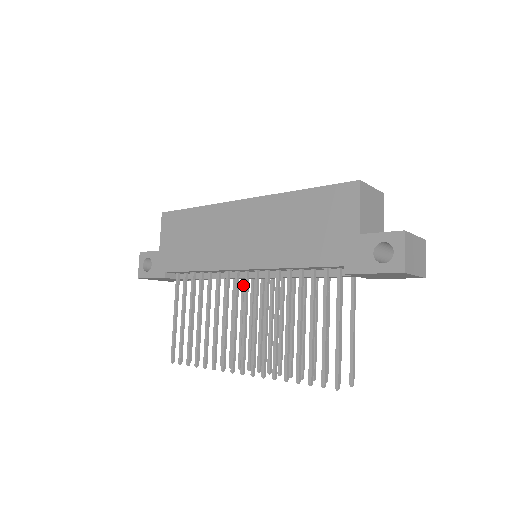
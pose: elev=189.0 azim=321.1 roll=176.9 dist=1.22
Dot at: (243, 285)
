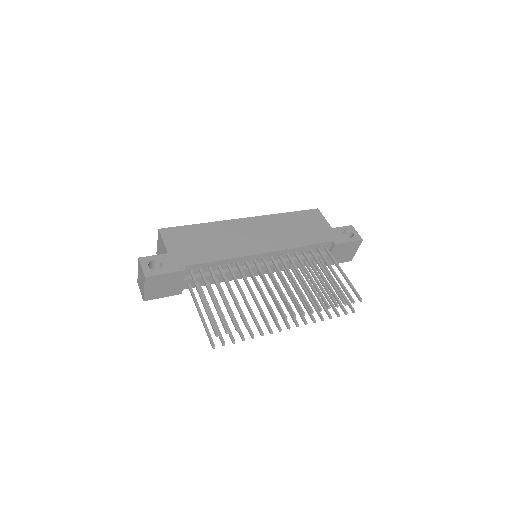
Dot at: occluded
